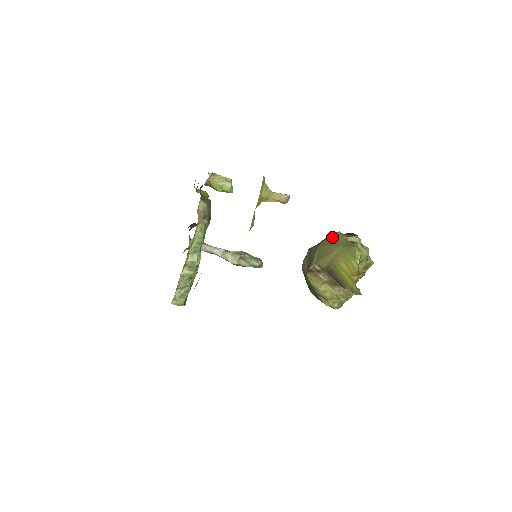
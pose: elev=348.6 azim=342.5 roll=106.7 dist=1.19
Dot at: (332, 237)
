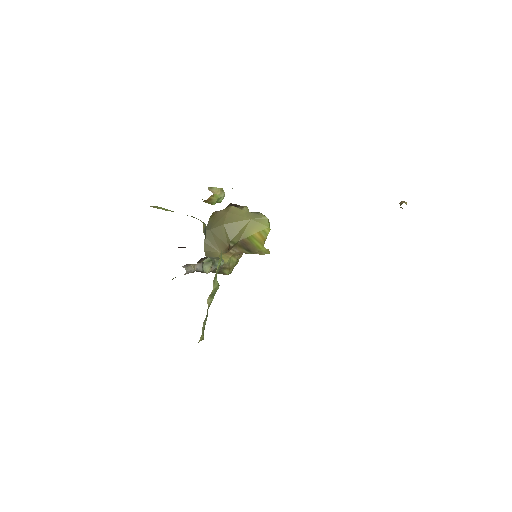
Dot at: (232, 213)
